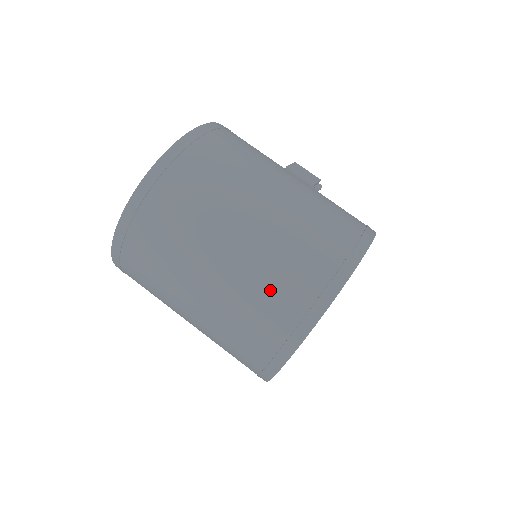
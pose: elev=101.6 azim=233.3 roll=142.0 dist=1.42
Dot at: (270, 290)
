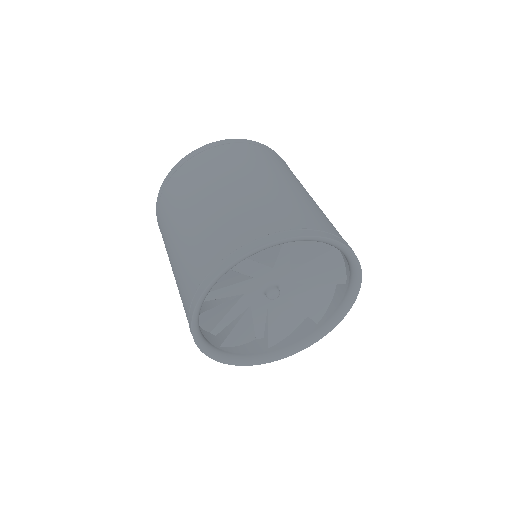
Dot at: (235, 220)
